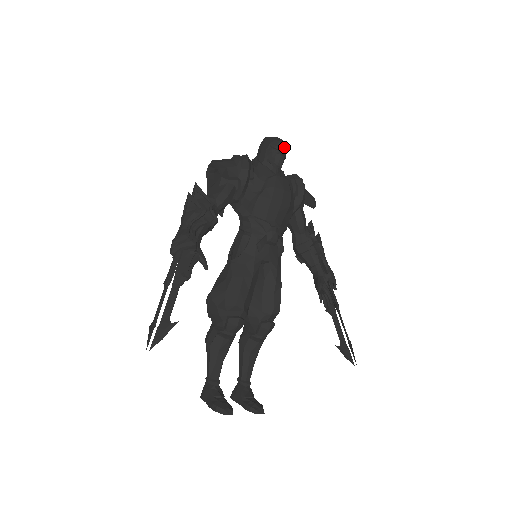
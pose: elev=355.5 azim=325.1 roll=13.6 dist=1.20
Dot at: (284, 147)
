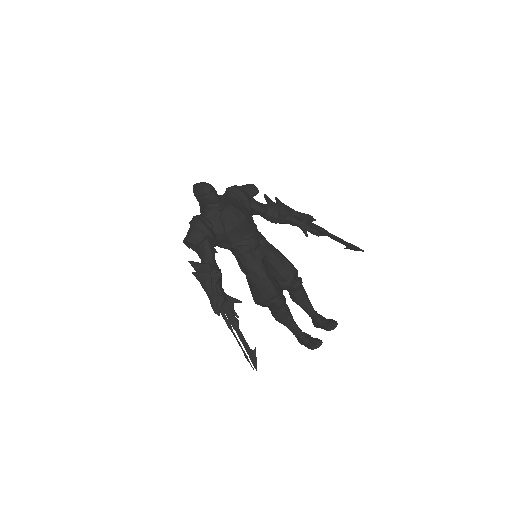
Dot at: (209, 188)
